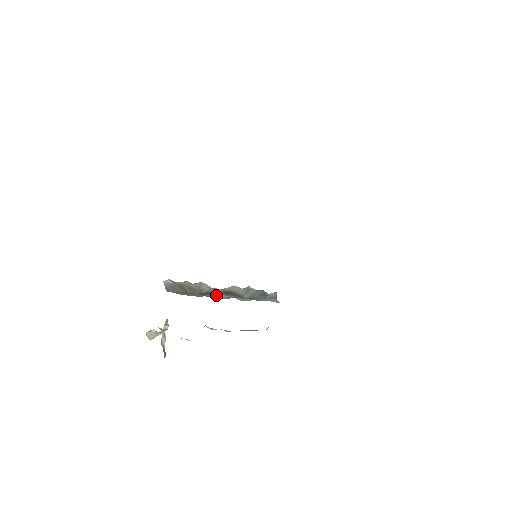
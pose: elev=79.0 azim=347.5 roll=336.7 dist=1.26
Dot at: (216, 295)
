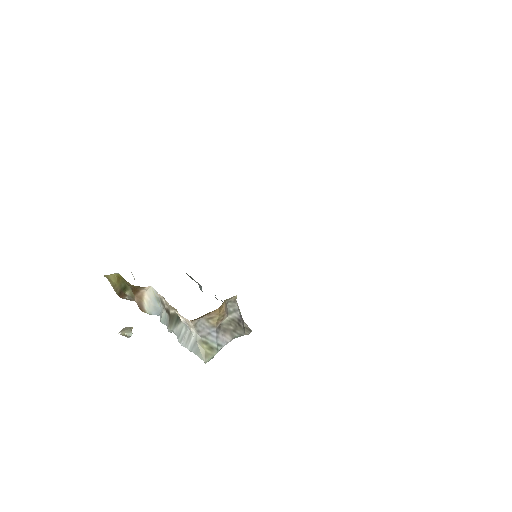
Dot at: occluded
